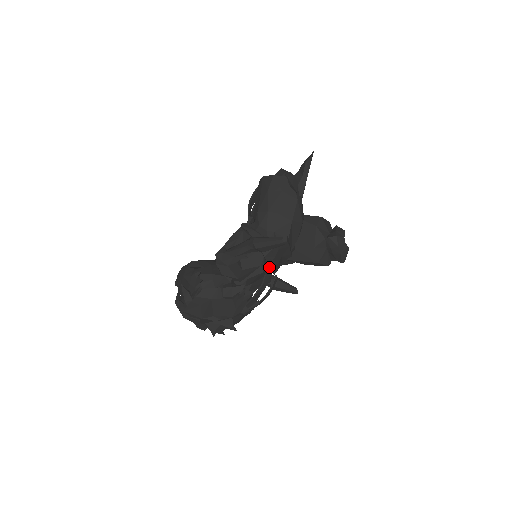
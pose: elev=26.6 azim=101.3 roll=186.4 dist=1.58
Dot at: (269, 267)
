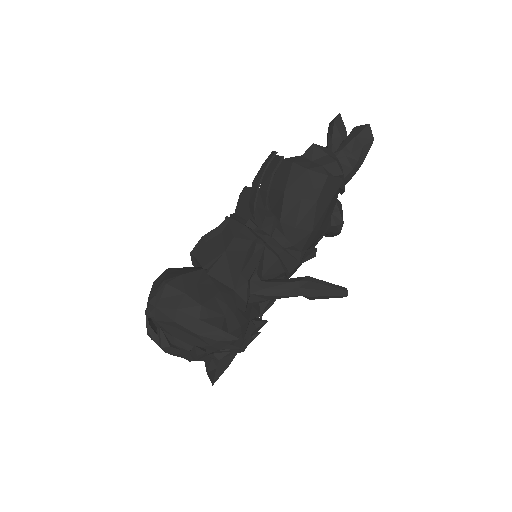
Dot at: occluded
